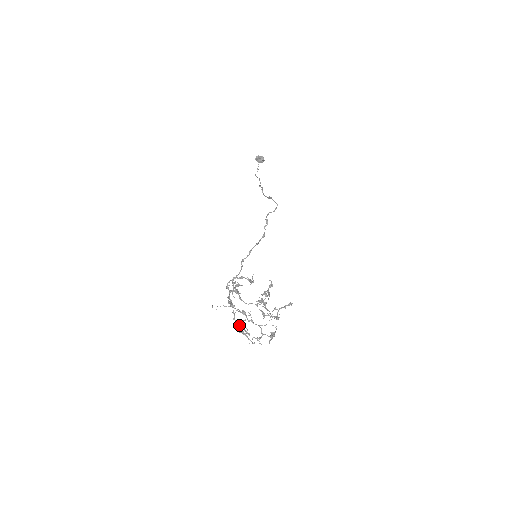
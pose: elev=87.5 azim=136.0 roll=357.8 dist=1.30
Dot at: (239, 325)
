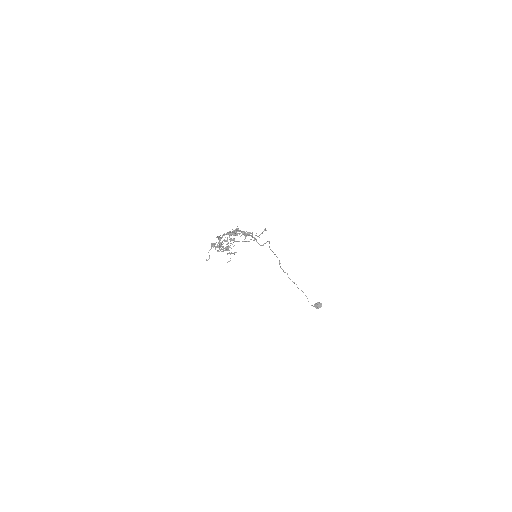
Dot at: (224, 250)
